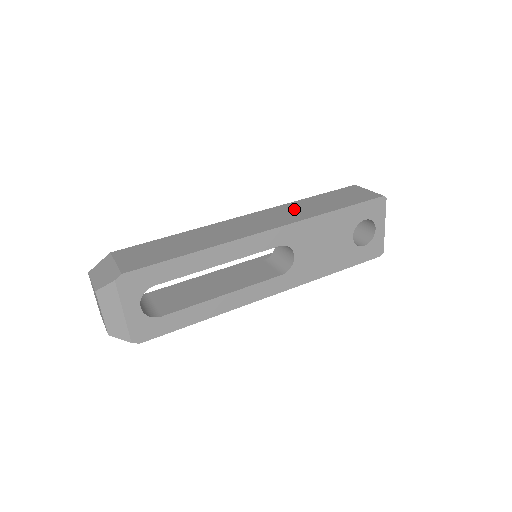
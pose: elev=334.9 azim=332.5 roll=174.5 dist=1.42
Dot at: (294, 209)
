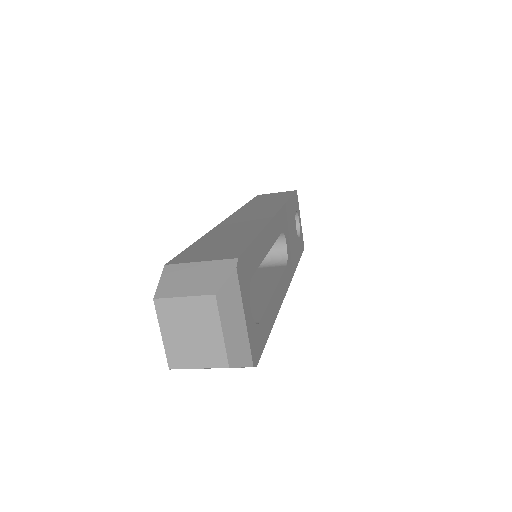
Dot at: (256, 207)
